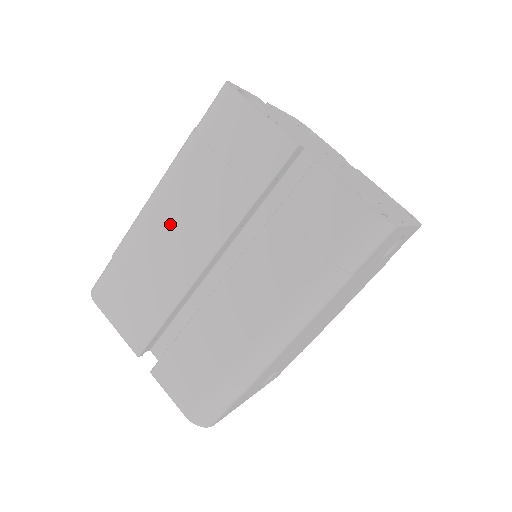
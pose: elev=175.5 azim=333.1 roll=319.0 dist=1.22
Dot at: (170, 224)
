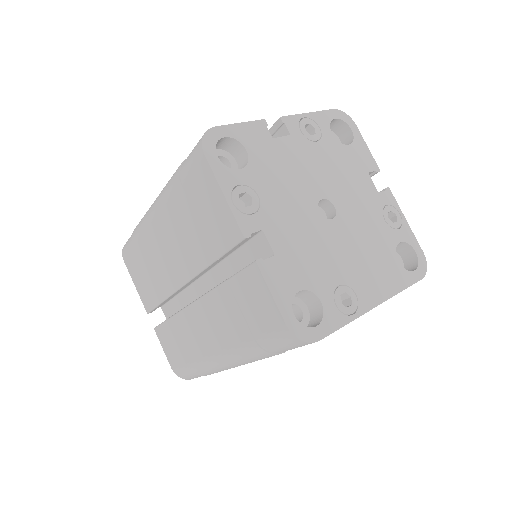
Dot at: (162, 238)
